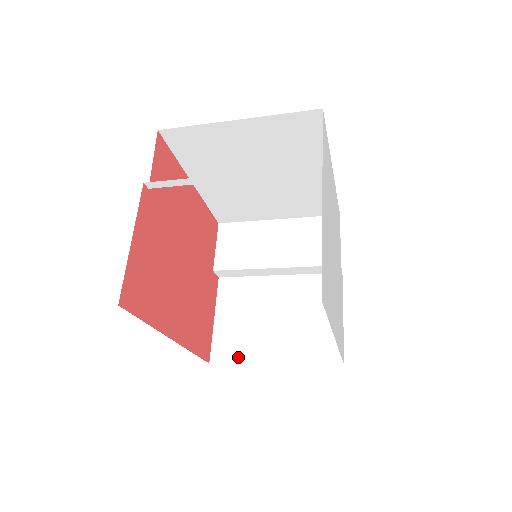
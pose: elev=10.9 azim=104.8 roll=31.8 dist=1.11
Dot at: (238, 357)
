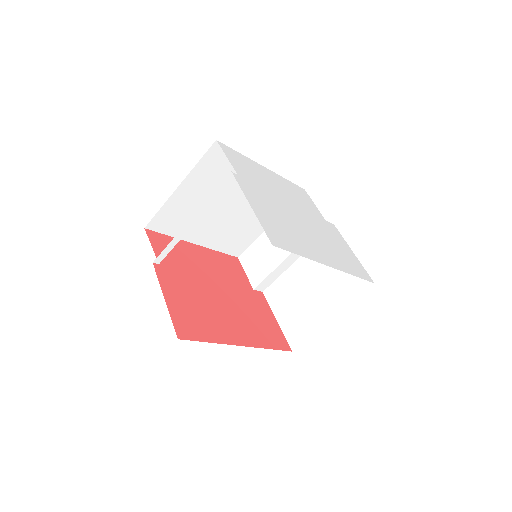
Dot at: (306, 333)
